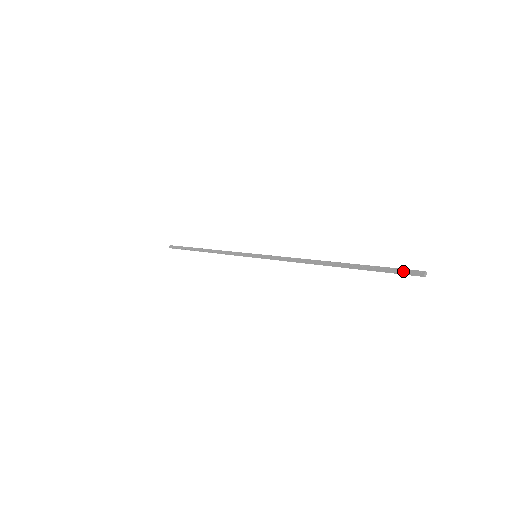
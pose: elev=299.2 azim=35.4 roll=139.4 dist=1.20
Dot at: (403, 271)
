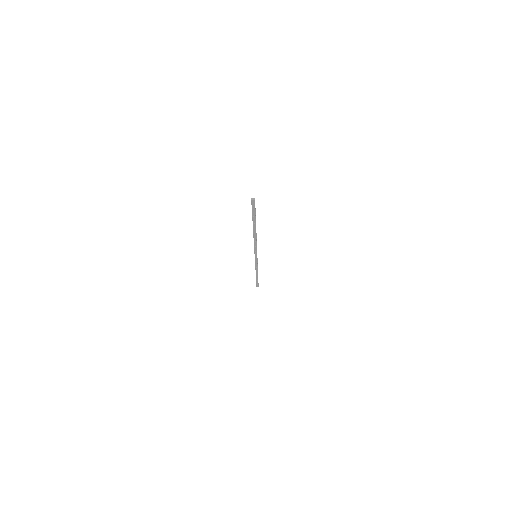
Dot at: (253, 204)
